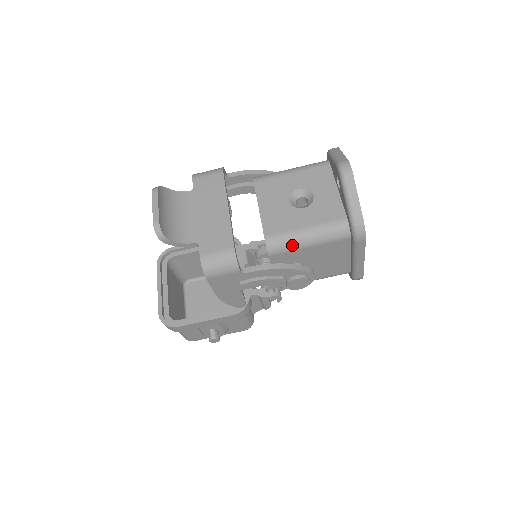
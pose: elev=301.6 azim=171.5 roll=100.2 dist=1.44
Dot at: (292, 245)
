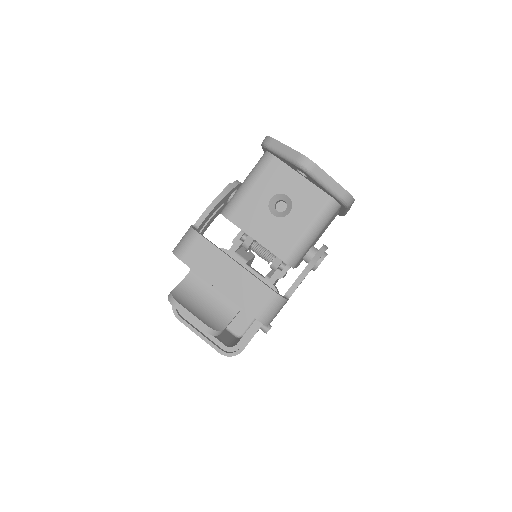
Dot at: (306, 248)
